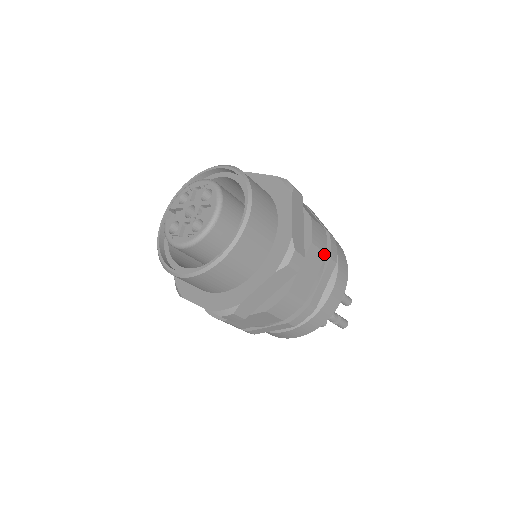
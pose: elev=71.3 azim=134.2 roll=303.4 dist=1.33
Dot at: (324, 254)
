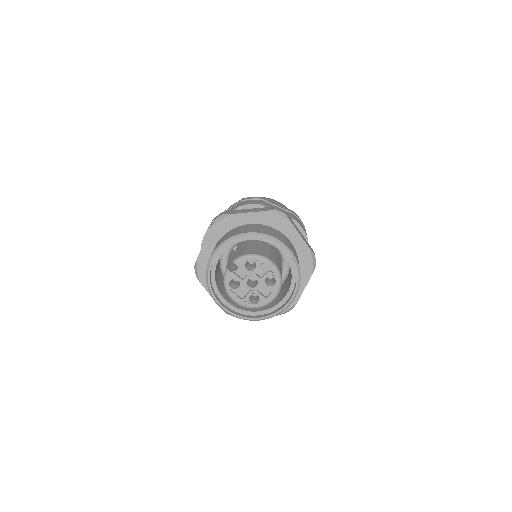
Dot at: occluded
